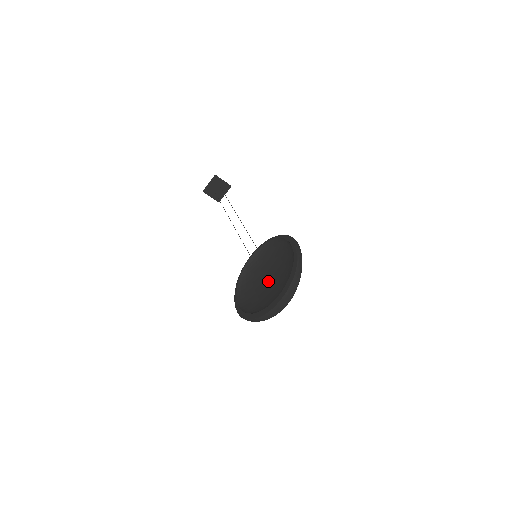
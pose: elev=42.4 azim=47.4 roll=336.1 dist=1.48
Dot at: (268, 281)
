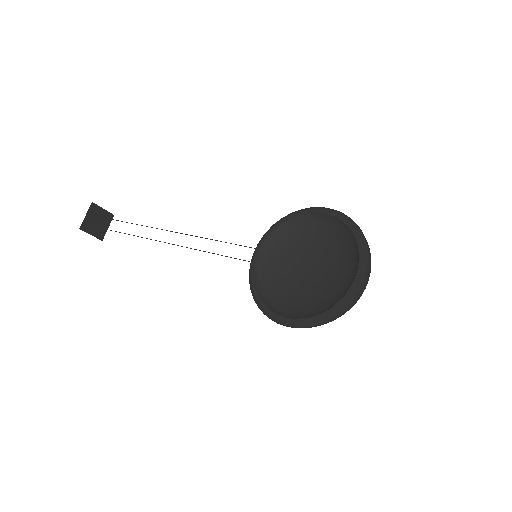
Dot at: (304, 272)
